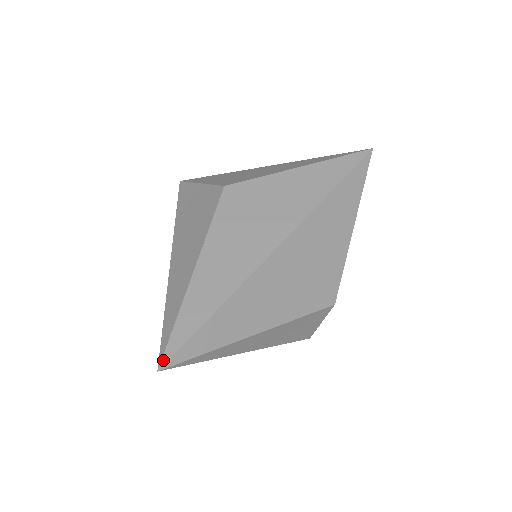
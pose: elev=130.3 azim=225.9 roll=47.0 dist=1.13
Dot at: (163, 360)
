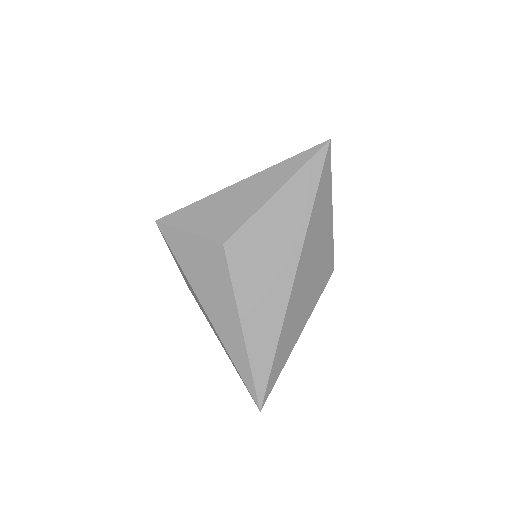
Dot at: (260, 403)
